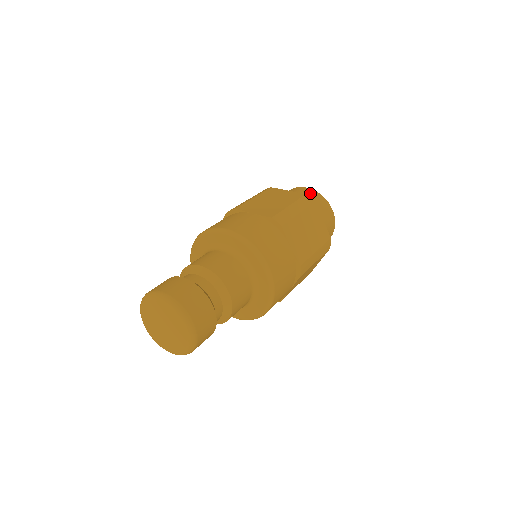
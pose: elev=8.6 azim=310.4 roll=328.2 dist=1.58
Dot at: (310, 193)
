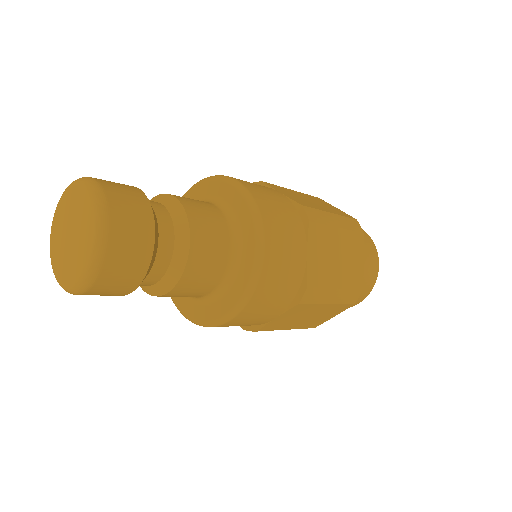
Dot at: occluded
